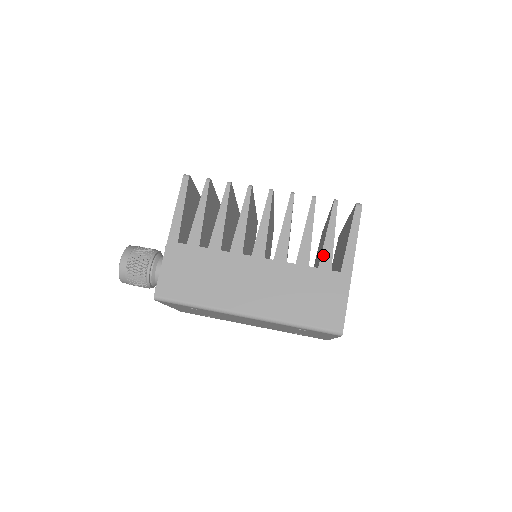
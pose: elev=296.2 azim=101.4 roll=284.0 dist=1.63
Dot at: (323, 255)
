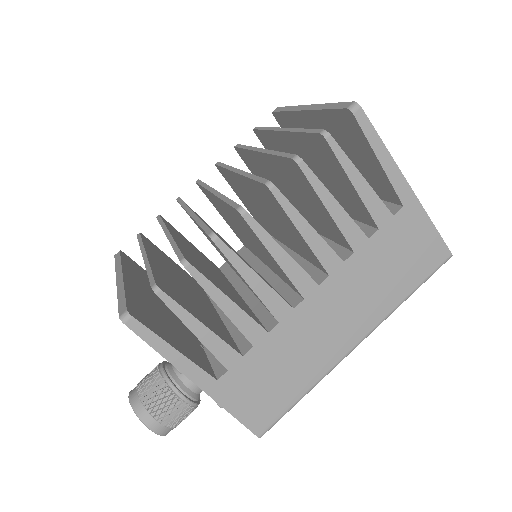
Dot at: (372, 211)
